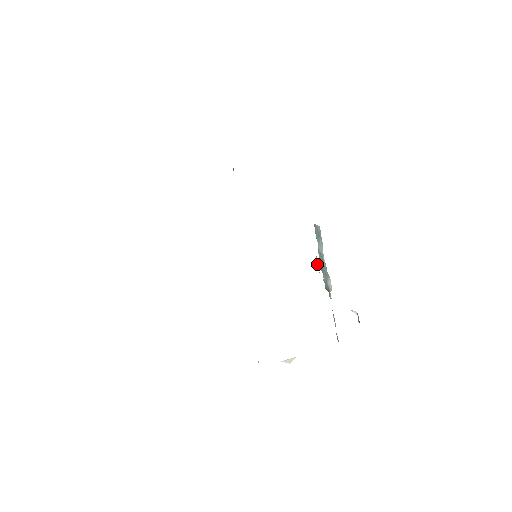
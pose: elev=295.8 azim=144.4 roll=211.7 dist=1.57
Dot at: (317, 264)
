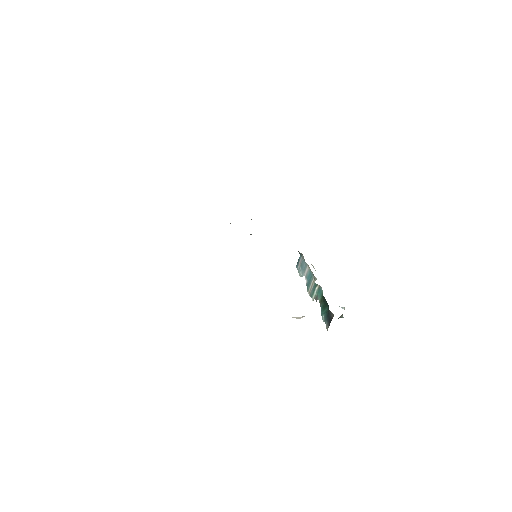
Dot at: occluded
